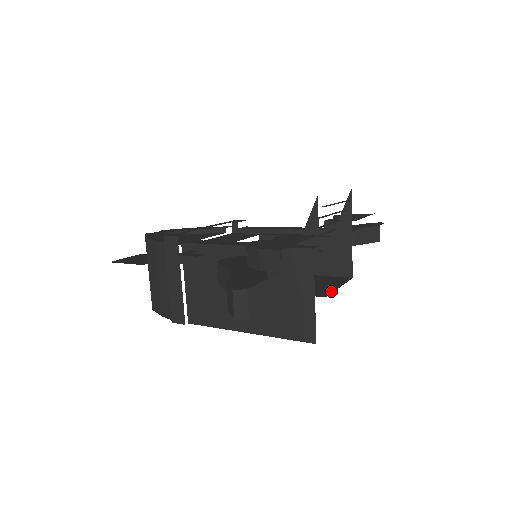
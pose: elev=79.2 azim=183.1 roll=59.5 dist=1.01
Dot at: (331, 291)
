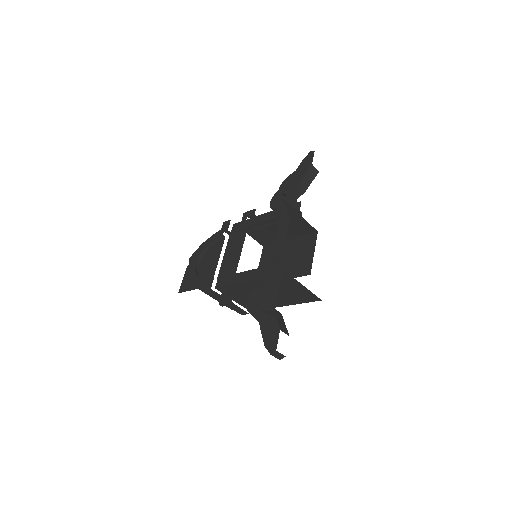
Dot at: (311, 263)
